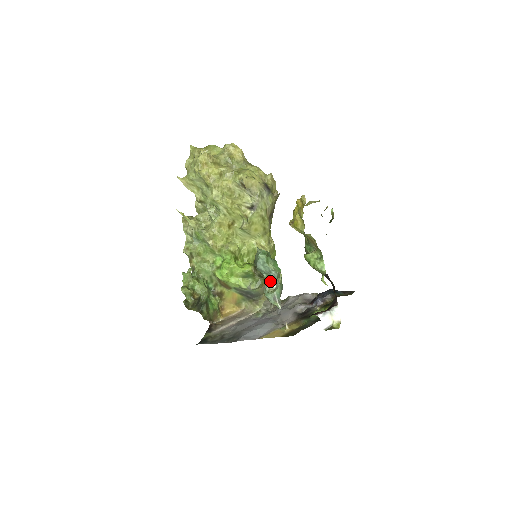
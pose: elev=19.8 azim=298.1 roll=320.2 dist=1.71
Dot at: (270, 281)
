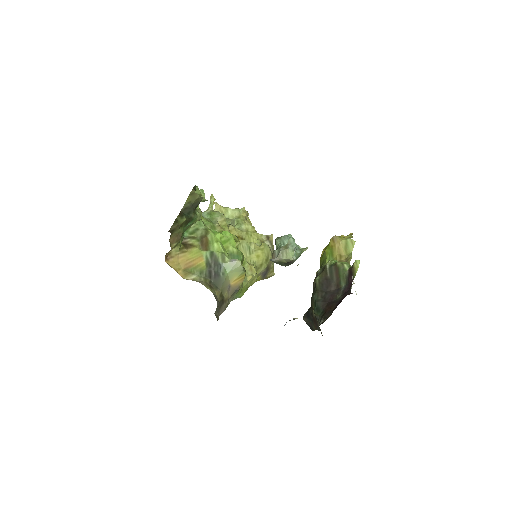
Dot at: occluded
